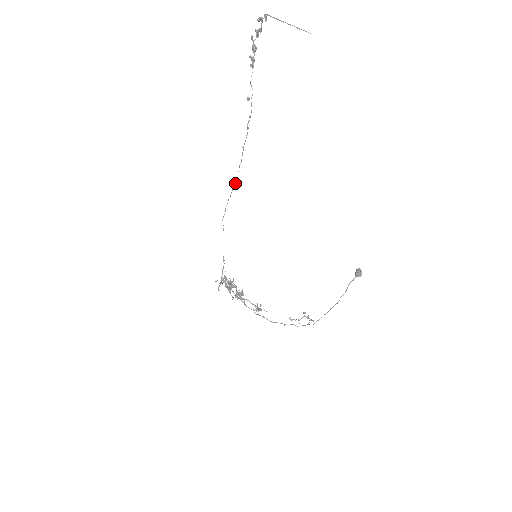
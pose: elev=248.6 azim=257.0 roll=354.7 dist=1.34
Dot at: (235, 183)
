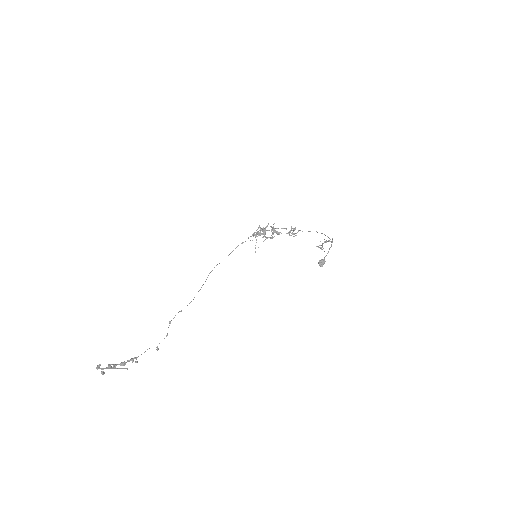
Dot at: occluded
